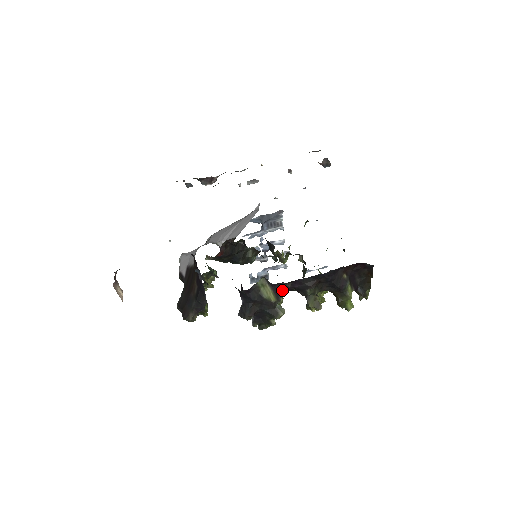
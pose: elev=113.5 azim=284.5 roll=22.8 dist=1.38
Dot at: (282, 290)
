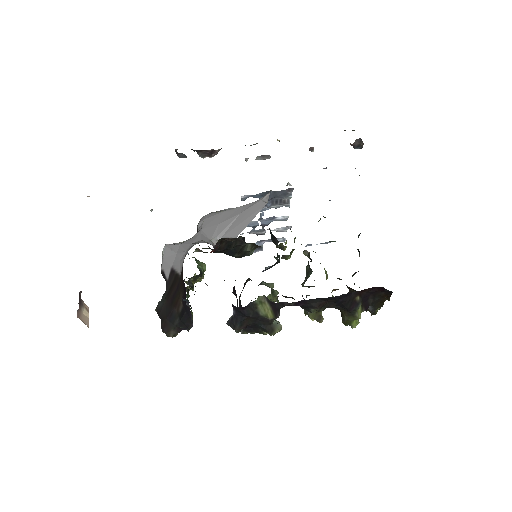
Dot at: (282, 307)
